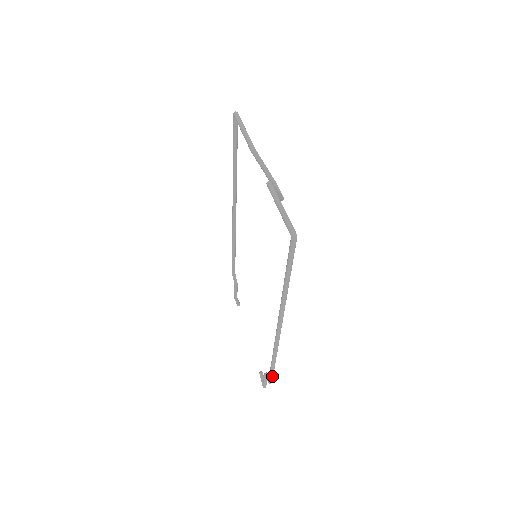
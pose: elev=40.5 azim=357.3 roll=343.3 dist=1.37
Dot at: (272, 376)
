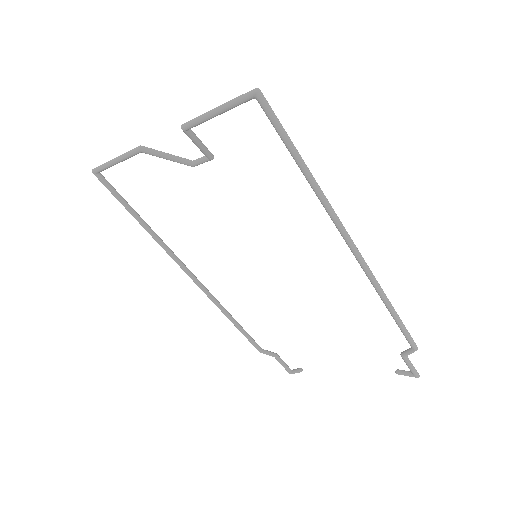
Dot at: (409, 335)
